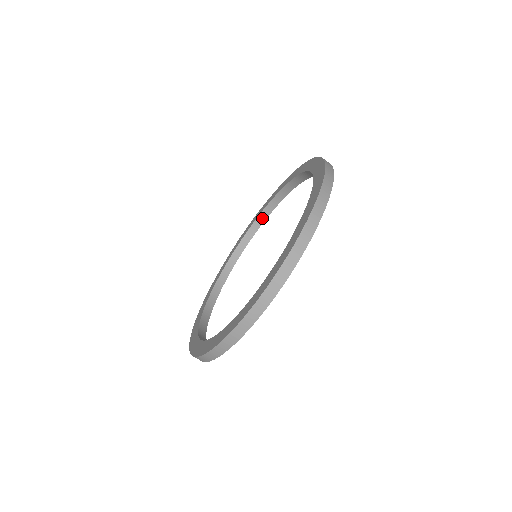
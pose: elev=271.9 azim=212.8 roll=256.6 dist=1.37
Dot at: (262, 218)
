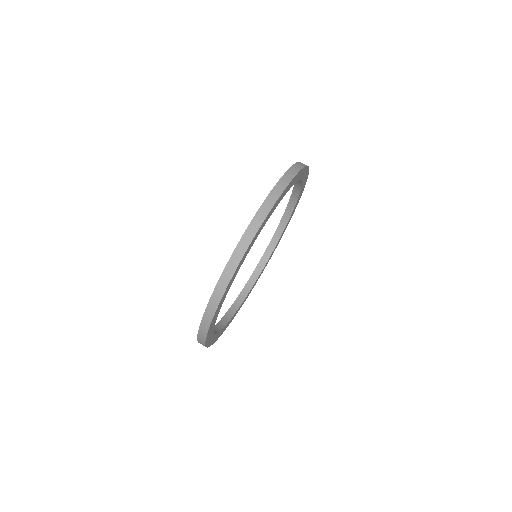
Dot at: (297, 189)
